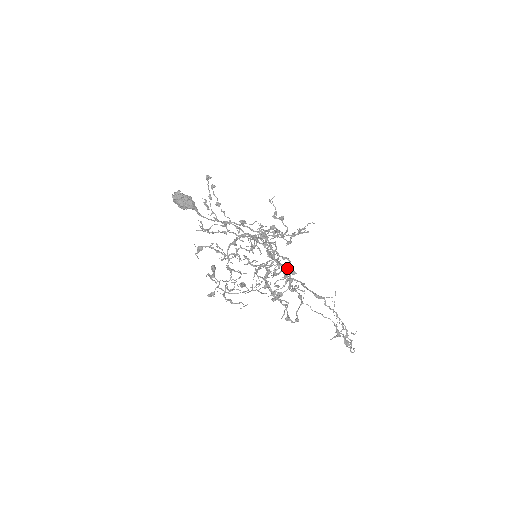
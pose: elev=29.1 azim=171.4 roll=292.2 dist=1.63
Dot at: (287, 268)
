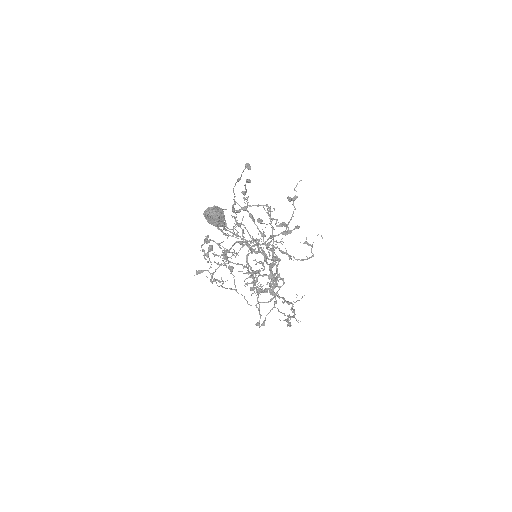
Dot at: (279, 287)
